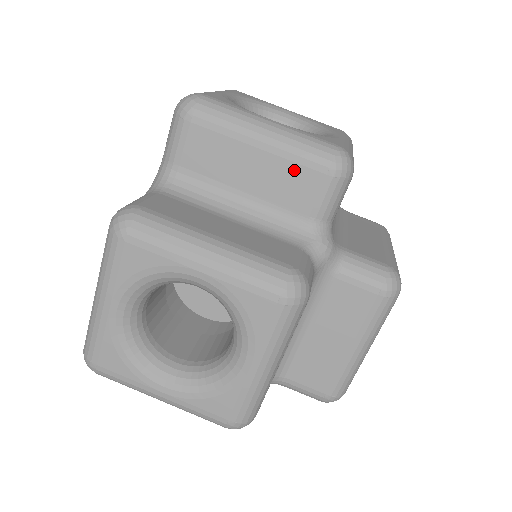
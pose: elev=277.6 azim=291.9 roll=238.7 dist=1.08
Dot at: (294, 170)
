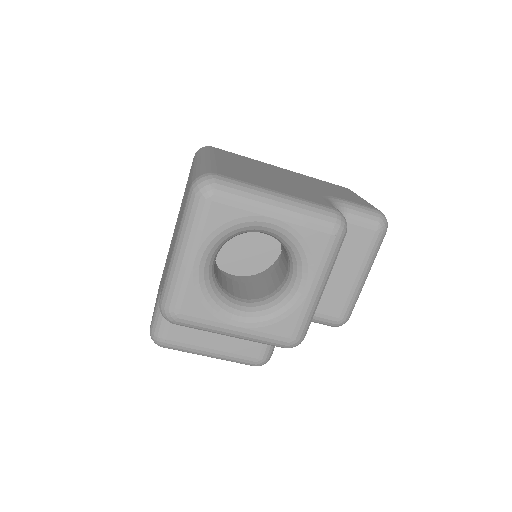
Dot at: occluded
